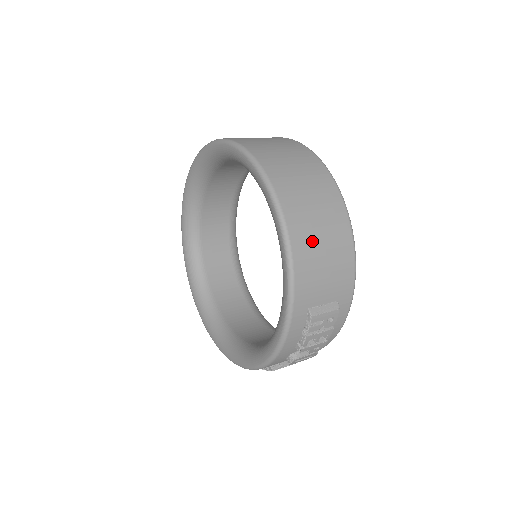
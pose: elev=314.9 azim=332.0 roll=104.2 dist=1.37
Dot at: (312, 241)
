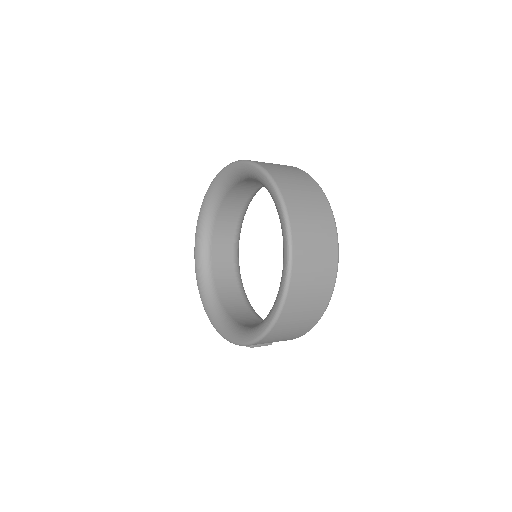
Dot at: (281, 334)
